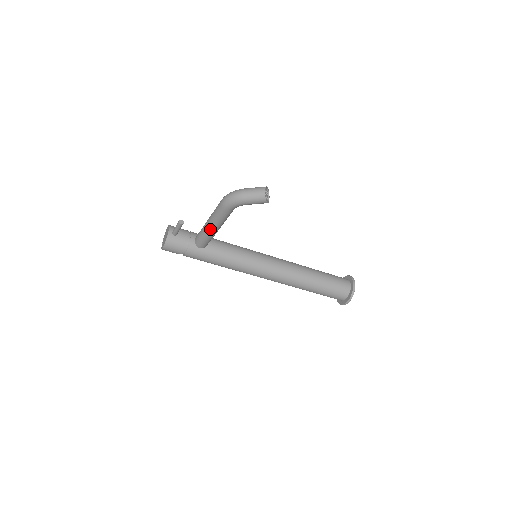
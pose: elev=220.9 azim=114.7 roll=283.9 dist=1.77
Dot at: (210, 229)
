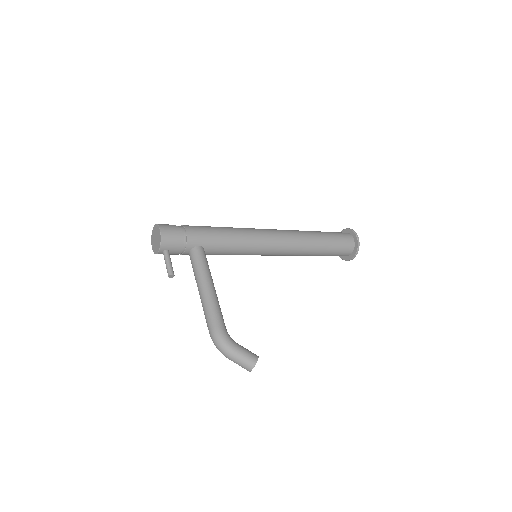
Dot at: occluded
